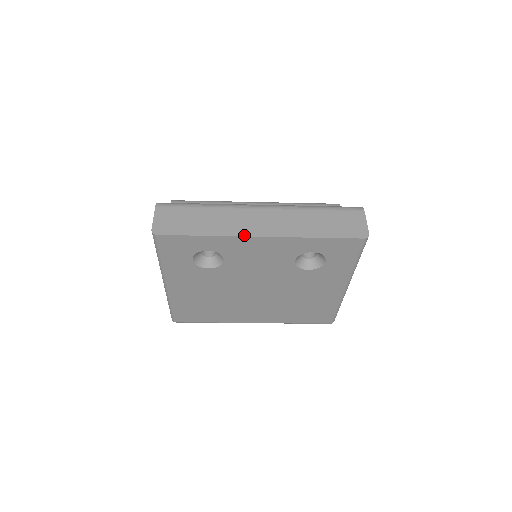
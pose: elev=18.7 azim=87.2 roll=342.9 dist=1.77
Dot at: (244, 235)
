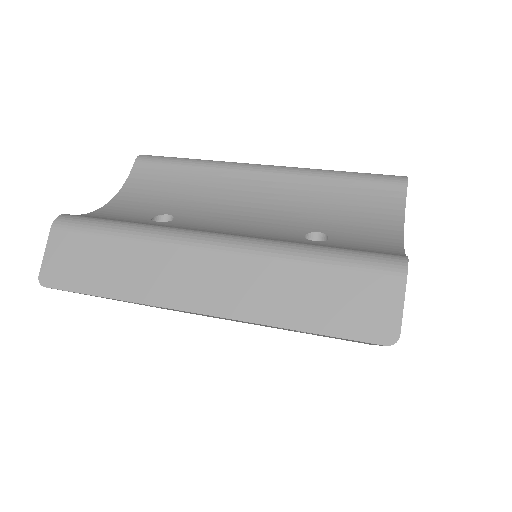
Dot at: (170, 306)
